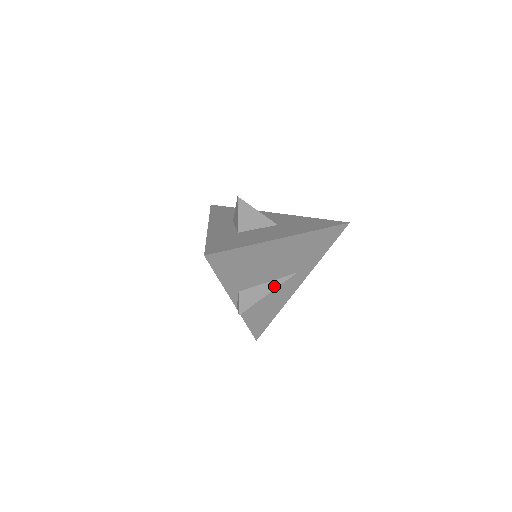
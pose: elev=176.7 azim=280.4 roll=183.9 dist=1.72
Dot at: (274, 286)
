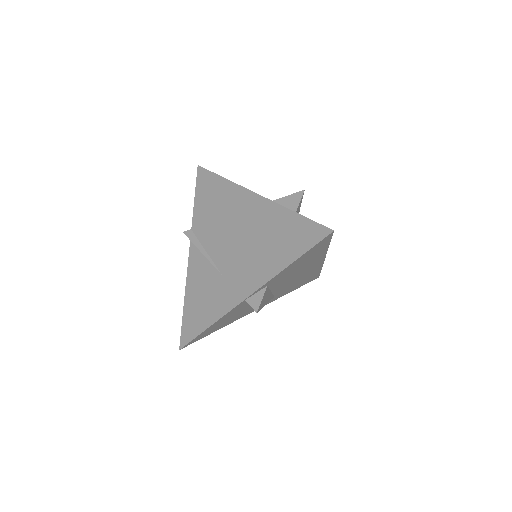
Dot at: (269, 299)
